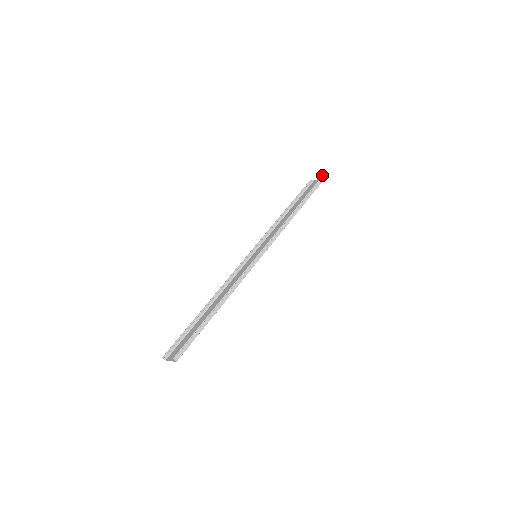
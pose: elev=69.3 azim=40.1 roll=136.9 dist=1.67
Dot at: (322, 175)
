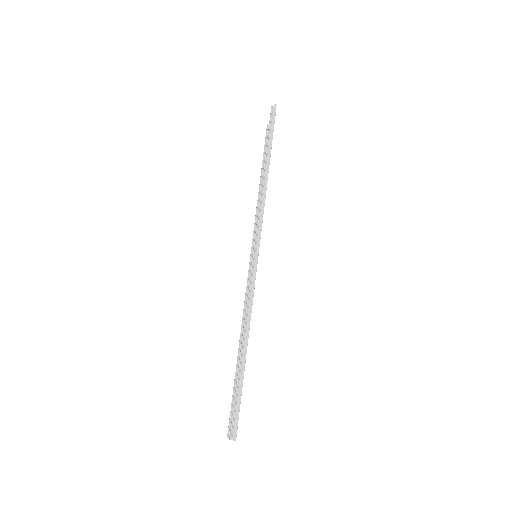
Dot at: occluded
